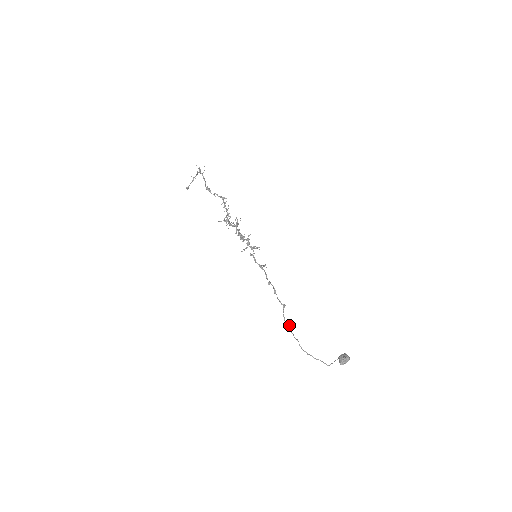
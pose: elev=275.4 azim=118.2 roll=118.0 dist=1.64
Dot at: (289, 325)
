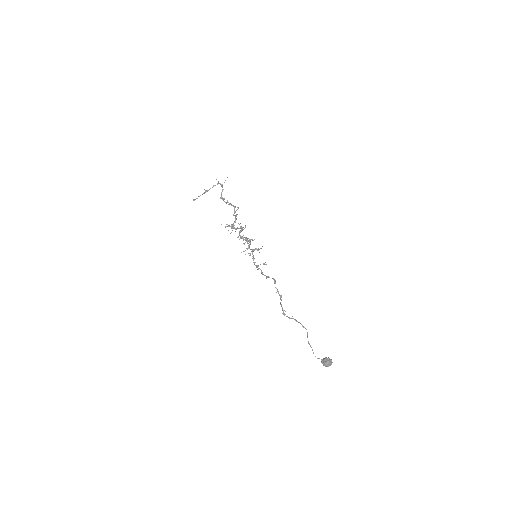
Dot at: (284, 313)
